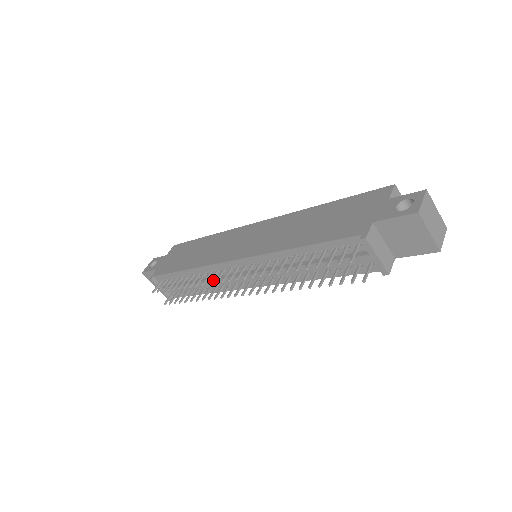
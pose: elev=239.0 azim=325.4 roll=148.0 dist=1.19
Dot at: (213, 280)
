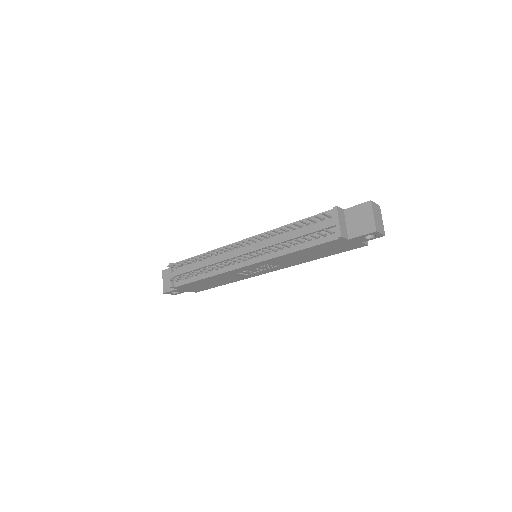
Dot at: (219, 257)
